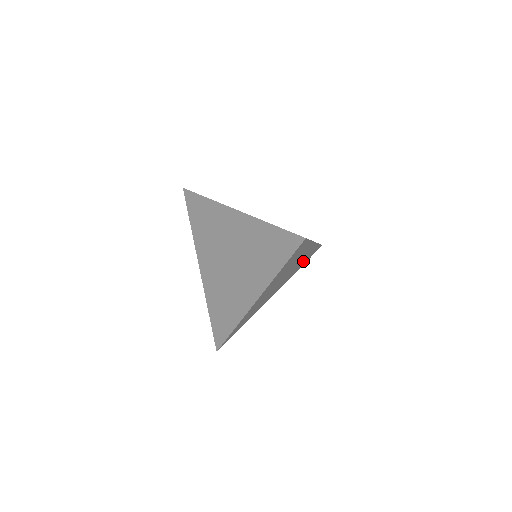
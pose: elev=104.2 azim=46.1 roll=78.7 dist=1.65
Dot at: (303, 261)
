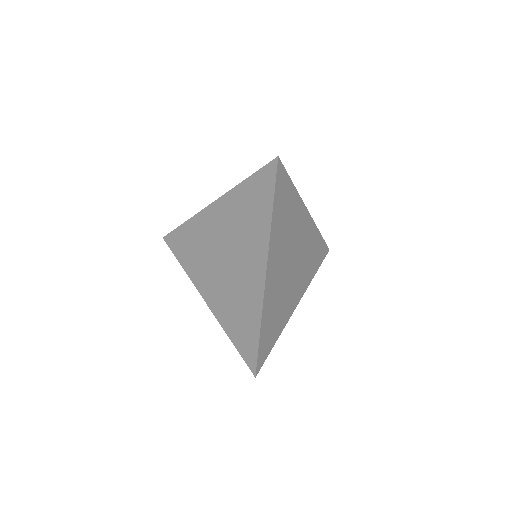
Dot at: (312, 255)
